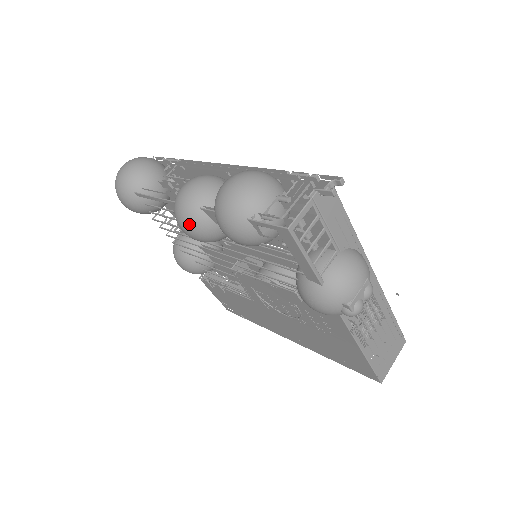
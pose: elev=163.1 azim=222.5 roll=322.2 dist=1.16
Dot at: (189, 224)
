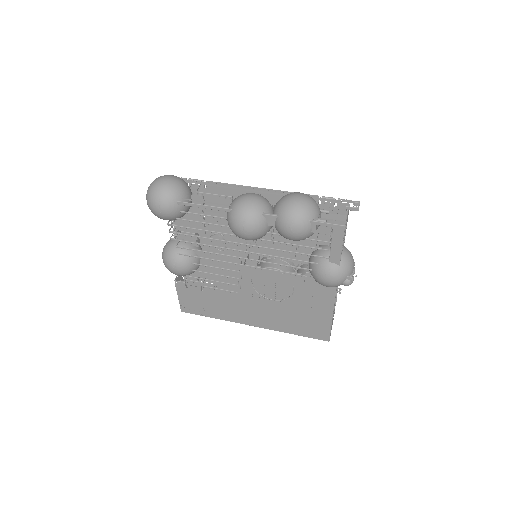
Dot at: (252, 224)
